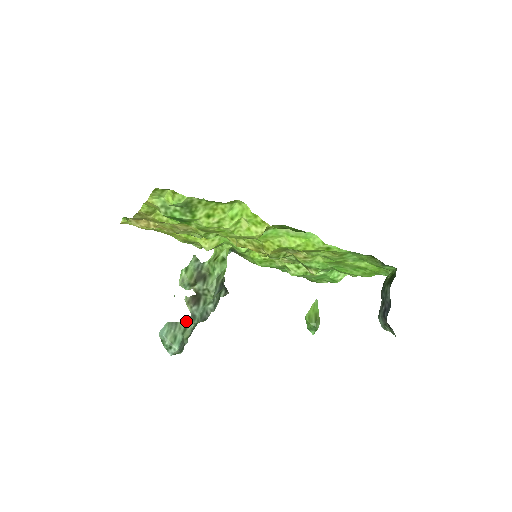
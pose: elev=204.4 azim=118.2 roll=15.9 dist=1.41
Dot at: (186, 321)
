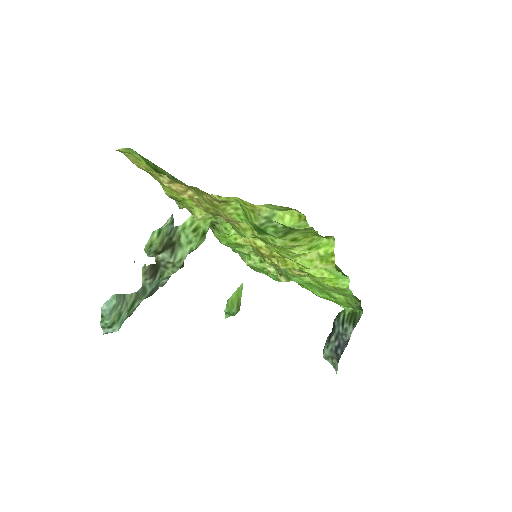
Dot at: (135, 295)
